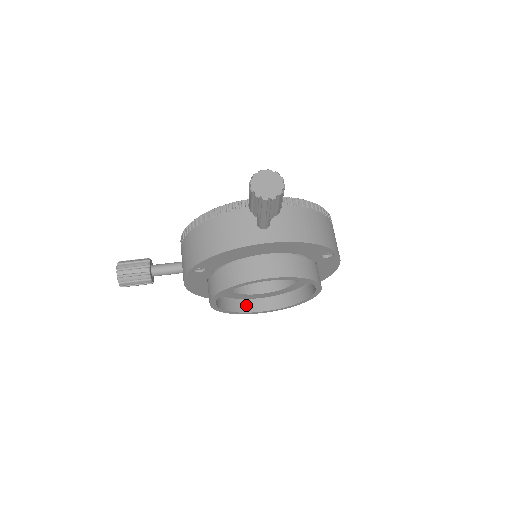
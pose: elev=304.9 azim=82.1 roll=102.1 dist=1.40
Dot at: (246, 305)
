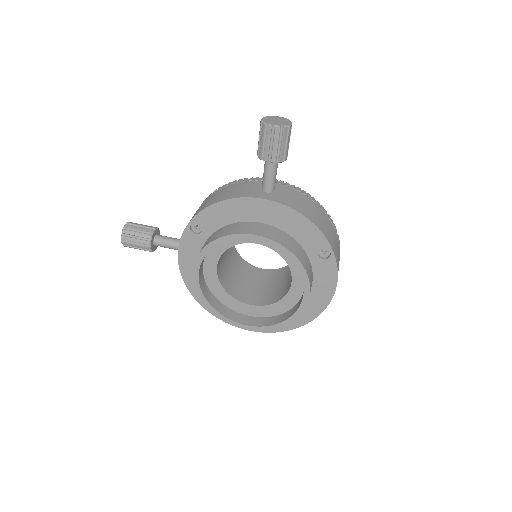
Dot at: (230, 313)
